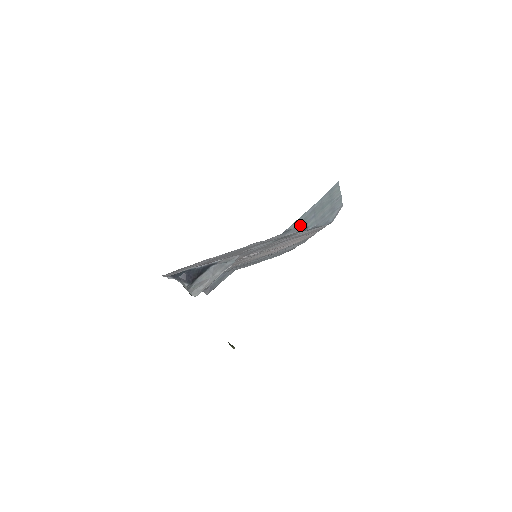
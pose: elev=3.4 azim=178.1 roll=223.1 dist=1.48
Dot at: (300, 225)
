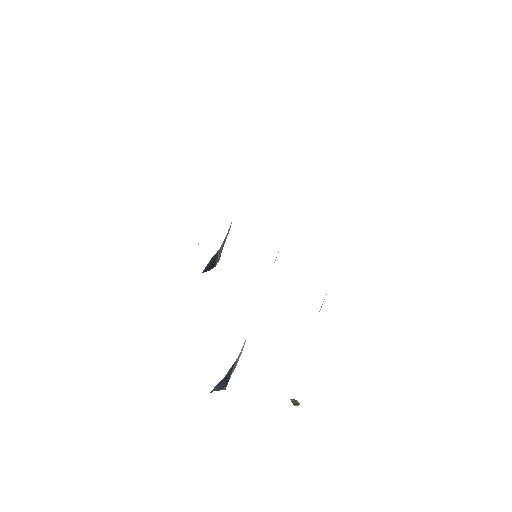
Dot at: occluded
